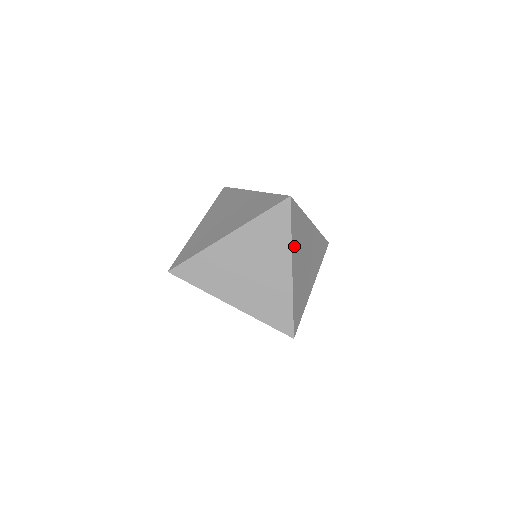
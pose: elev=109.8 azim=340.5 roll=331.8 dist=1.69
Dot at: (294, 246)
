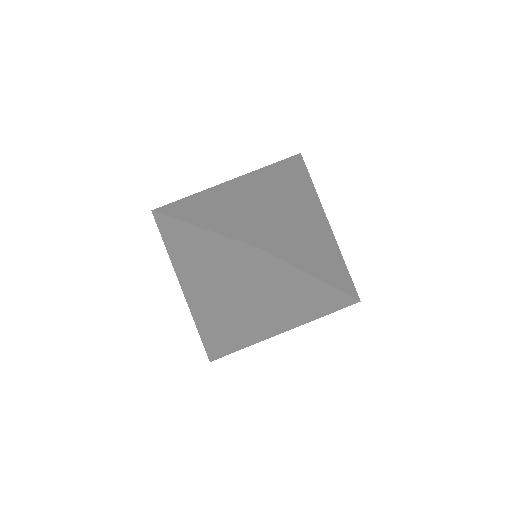
Dot at: (300, 262)
